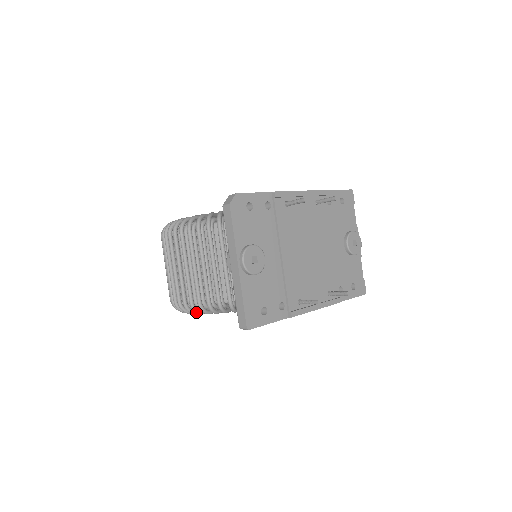
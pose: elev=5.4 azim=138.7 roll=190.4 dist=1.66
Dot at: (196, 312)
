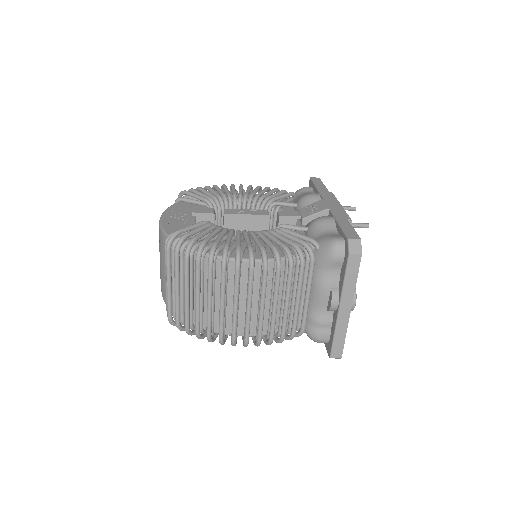
Dot at: occluded
